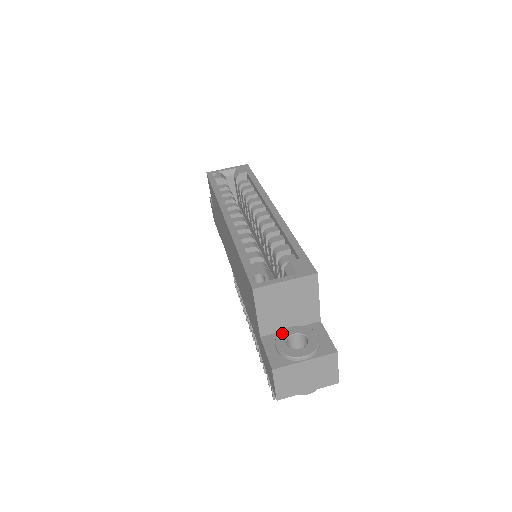
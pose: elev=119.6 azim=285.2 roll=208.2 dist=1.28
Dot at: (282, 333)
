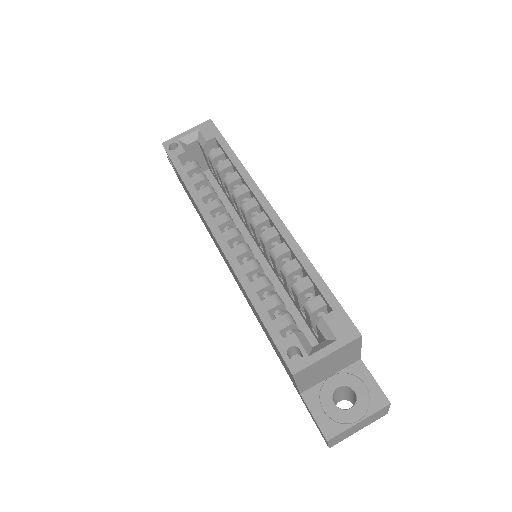
Dot at: (324, 388)
